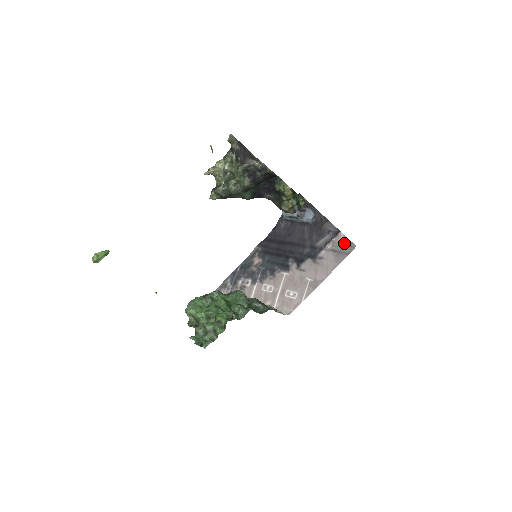
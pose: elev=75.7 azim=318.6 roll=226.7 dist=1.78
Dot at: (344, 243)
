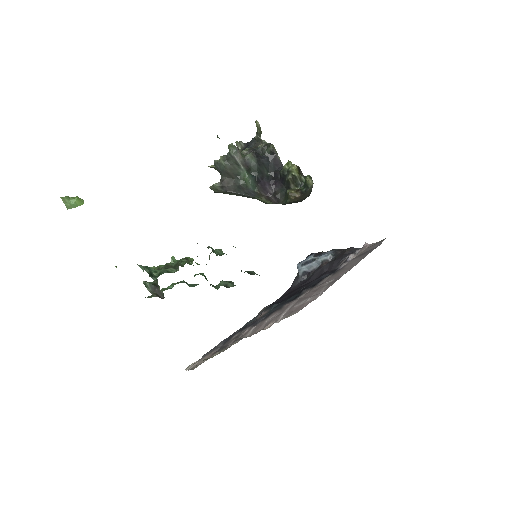
Dot at: (371, 246)
